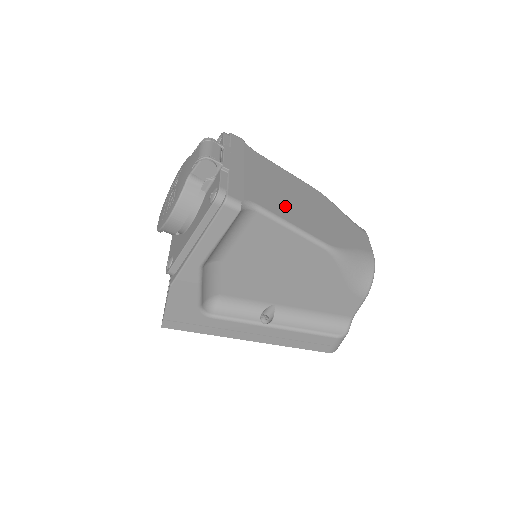
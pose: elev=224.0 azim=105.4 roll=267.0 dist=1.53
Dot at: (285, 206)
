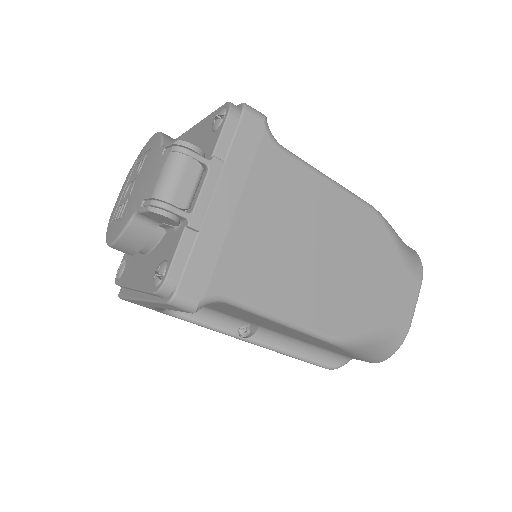
Dot at: (287, 278)
